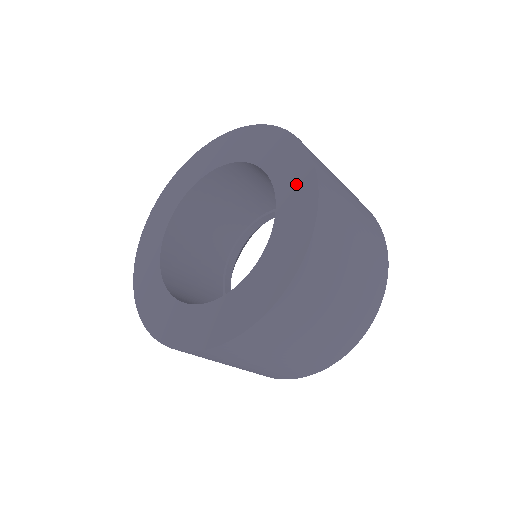
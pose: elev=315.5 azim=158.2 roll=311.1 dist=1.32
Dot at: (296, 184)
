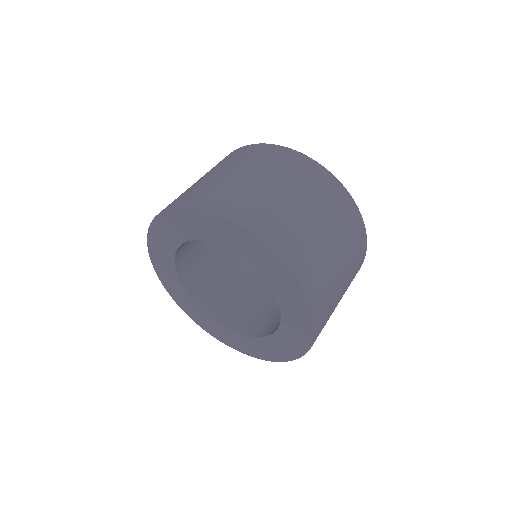
Dot at: (287, 289)
